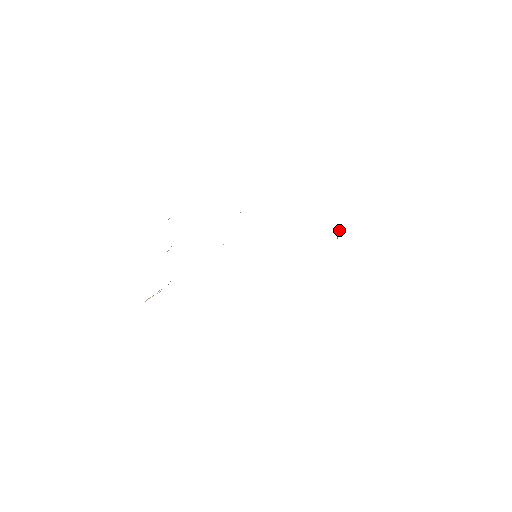
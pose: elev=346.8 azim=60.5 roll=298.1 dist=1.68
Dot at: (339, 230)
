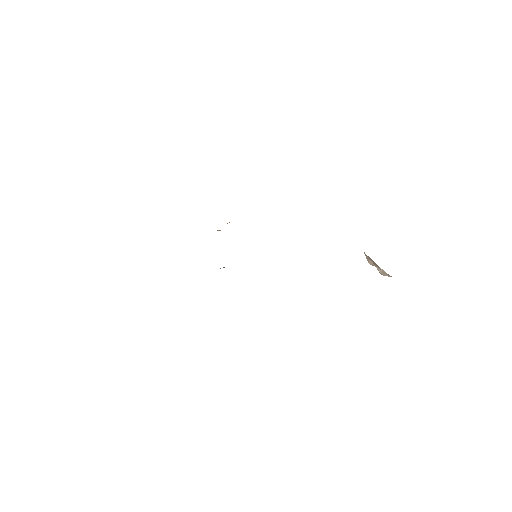
Dot at: occluded
